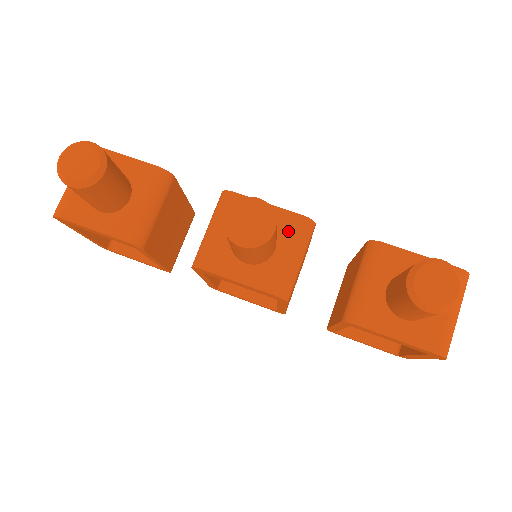
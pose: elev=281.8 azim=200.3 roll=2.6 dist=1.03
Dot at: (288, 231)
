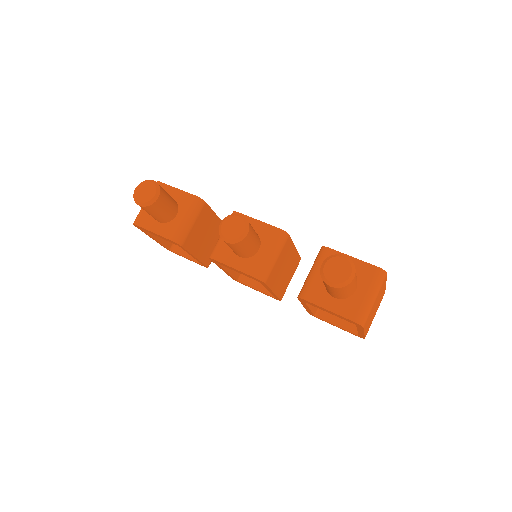
Dot at: (269, 238)
